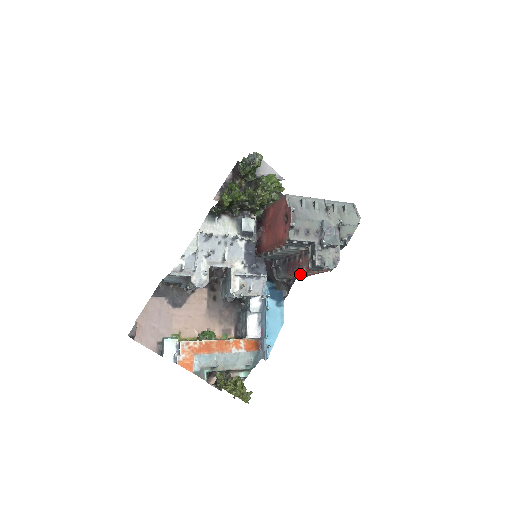
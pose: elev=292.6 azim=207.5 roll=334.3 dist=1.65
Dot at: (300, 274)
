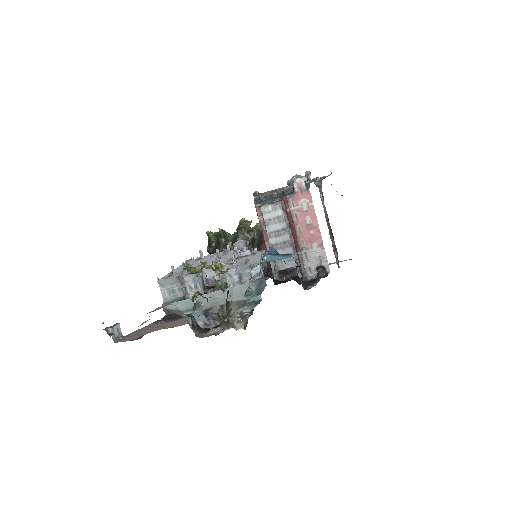
Dot at: (303, 235)
